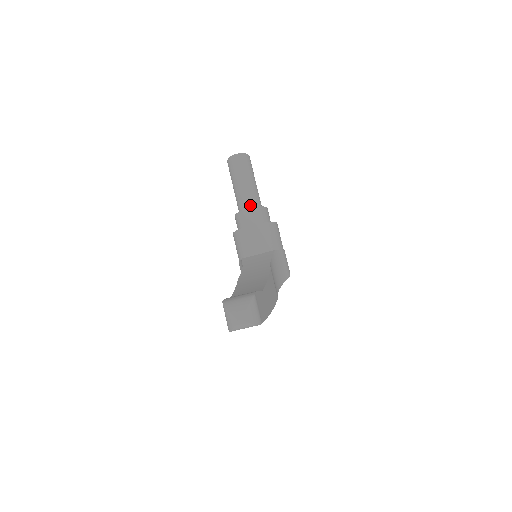
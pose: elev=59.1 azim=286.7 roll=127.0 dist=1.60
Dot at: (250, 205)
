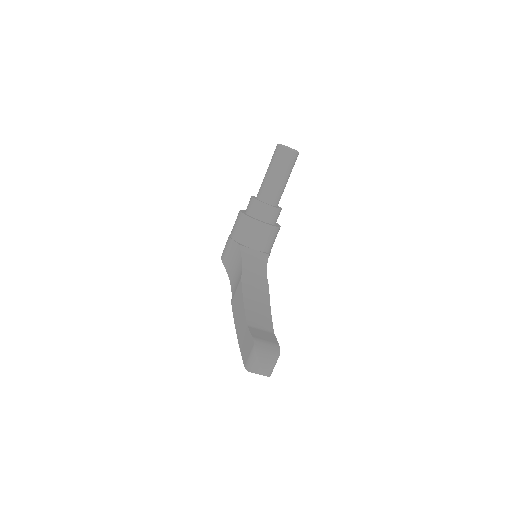
Dot at: (273, 201)
